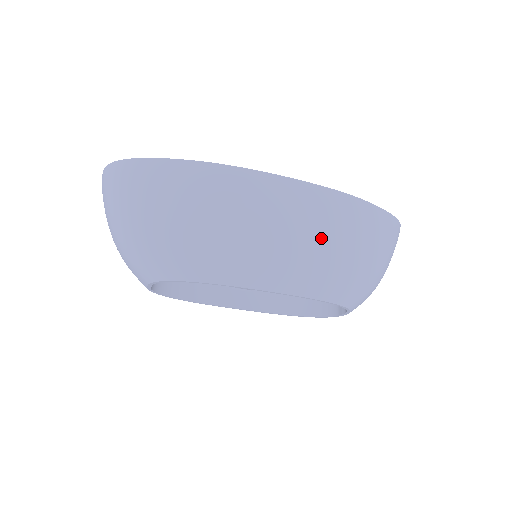
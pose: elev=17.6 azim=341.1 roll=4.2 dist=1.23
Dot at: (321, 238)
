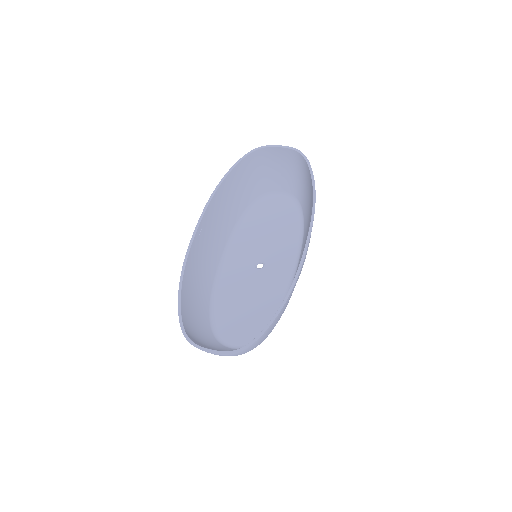
Dot at: occluded
